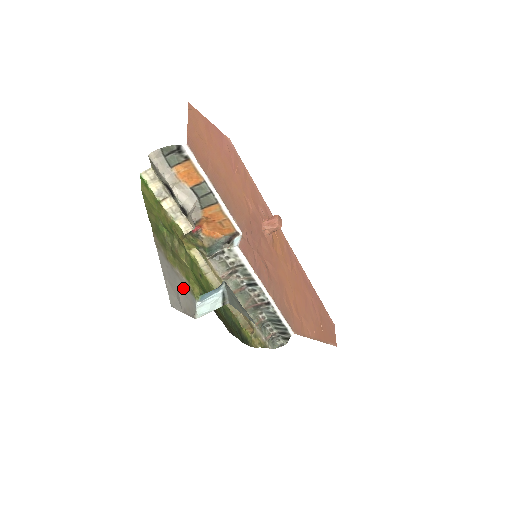
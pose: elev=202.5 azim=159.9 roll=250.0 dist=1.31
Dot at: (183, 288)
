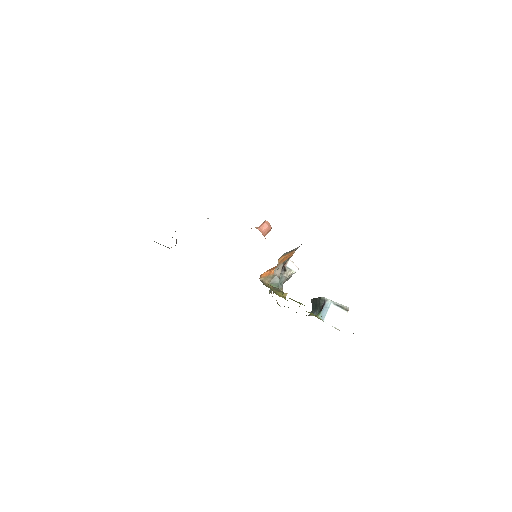
Dot at: occluded
